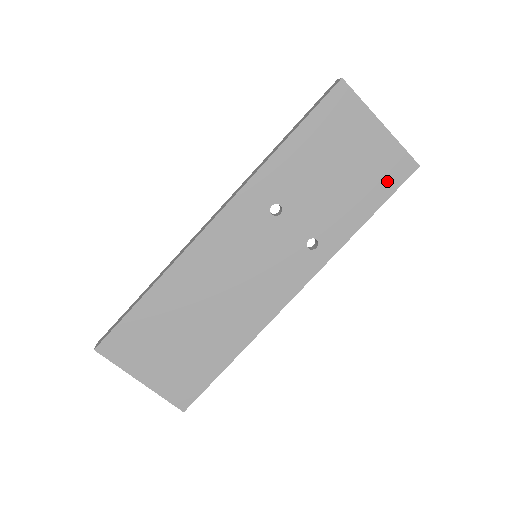
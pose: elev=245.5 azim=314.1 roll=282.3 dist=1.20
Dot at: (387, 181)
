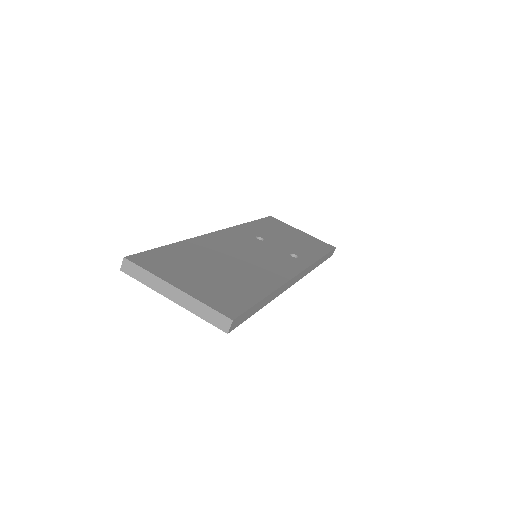
Dot at: (322, 247)
